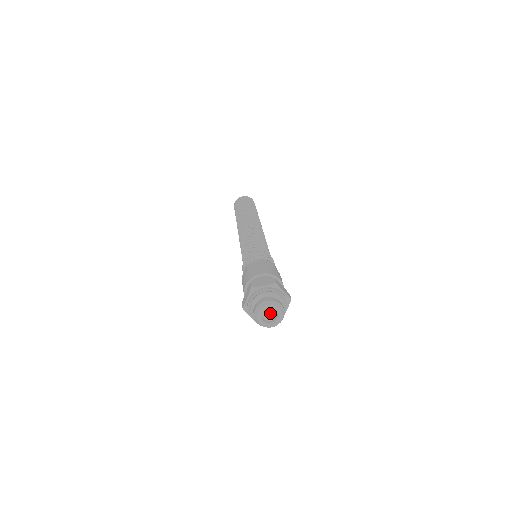
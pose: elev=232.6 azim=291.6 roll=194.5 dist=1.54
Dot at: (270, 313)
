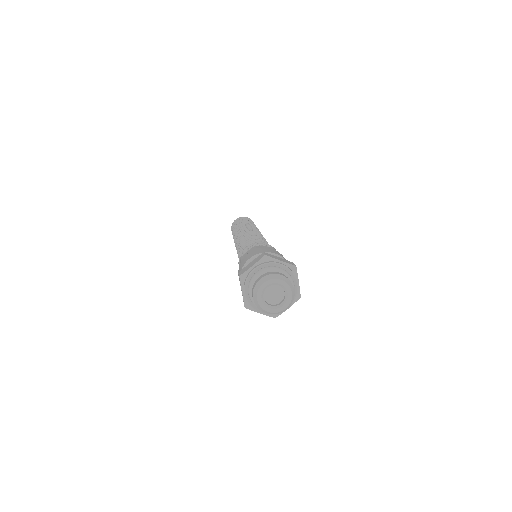
Dot at: (275, 293)
